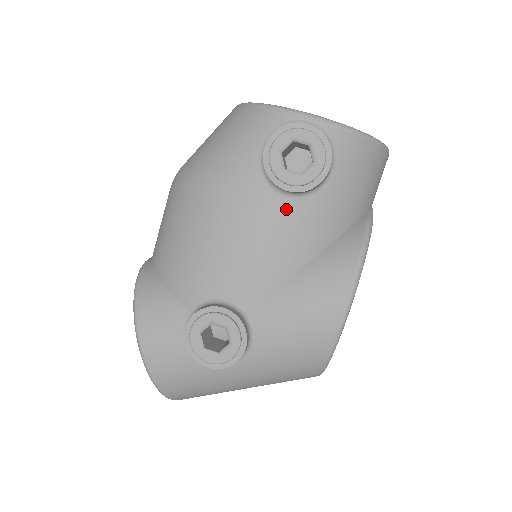
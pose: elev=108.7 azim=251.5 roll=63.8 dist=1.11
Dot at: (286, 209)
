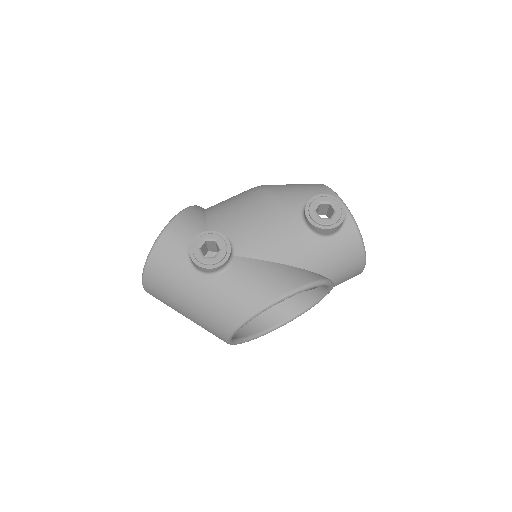
Dot at: (299, 230)
